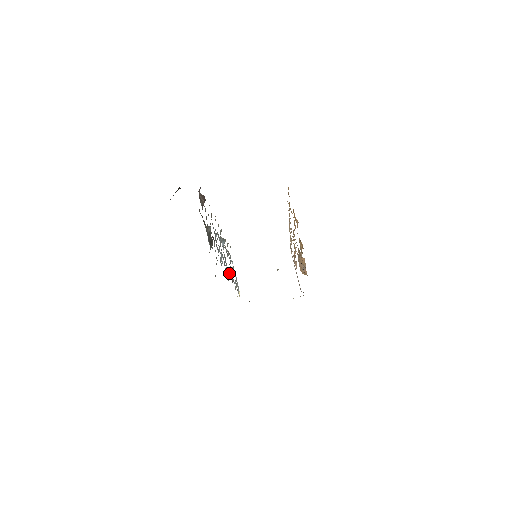
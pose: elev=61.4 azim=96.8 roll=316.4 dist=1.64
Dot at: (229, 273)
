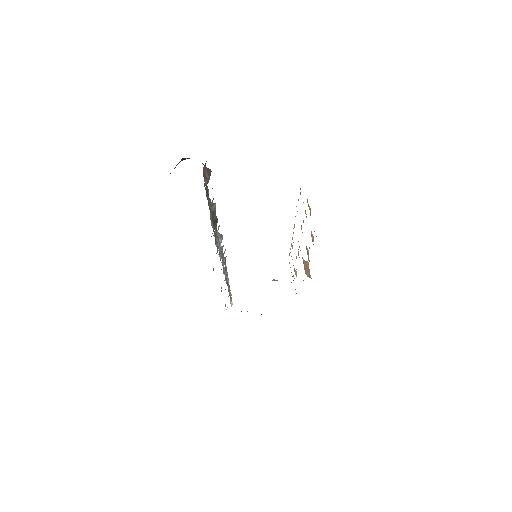
Dot at: occluded
